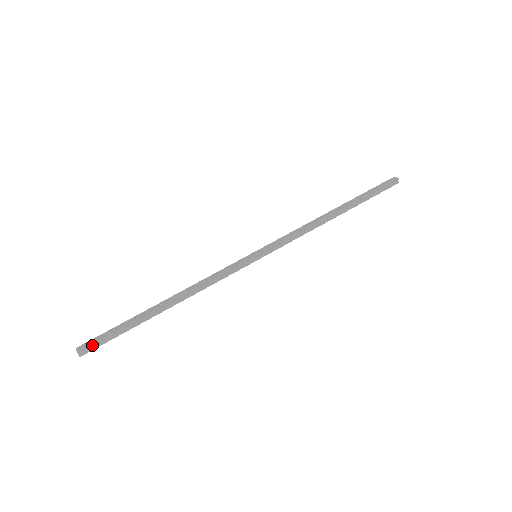
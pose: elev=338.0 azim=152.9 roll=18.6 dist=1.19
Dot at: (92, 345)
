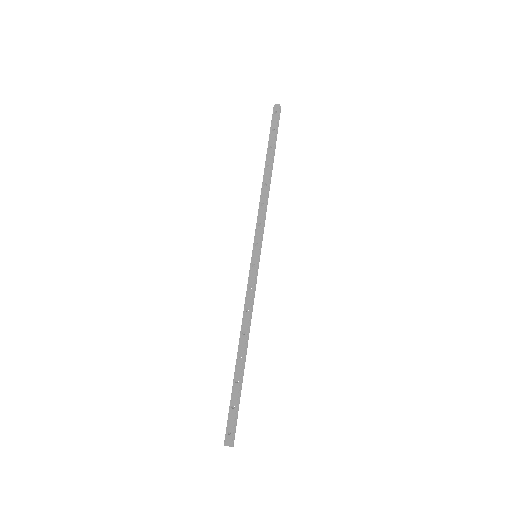
Dot at: (233, 431)
